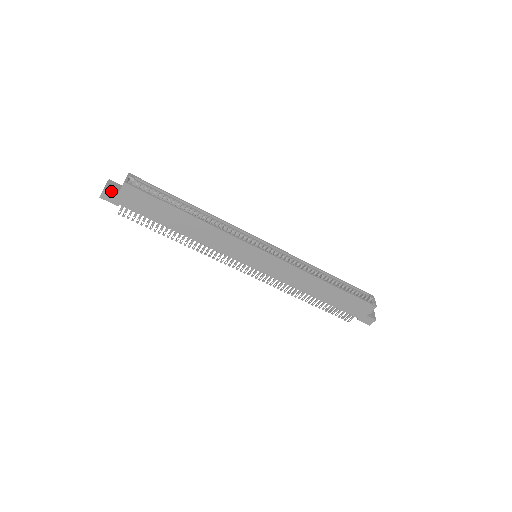
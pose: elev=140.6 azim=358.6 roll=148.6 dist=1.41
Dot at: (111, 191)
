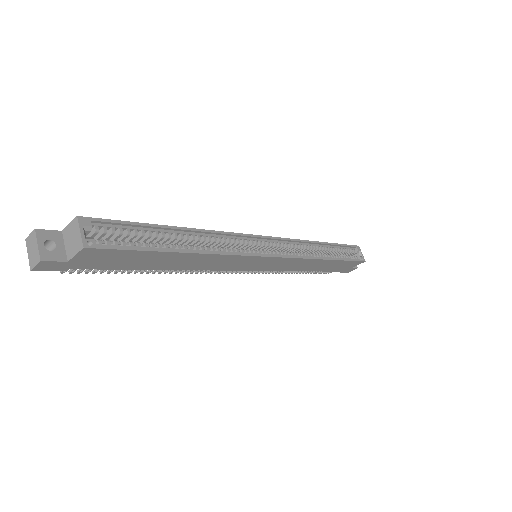
Dot at: (54, 259)
